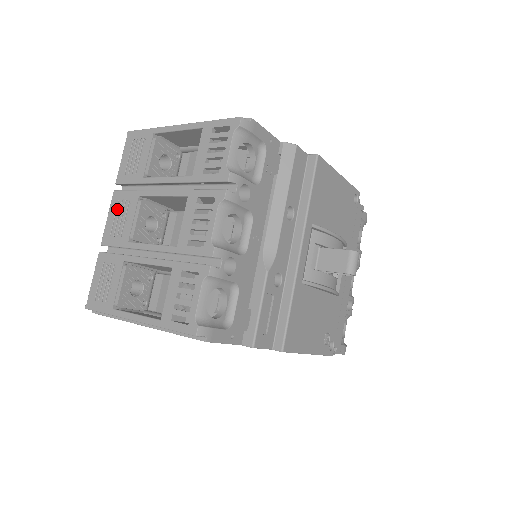
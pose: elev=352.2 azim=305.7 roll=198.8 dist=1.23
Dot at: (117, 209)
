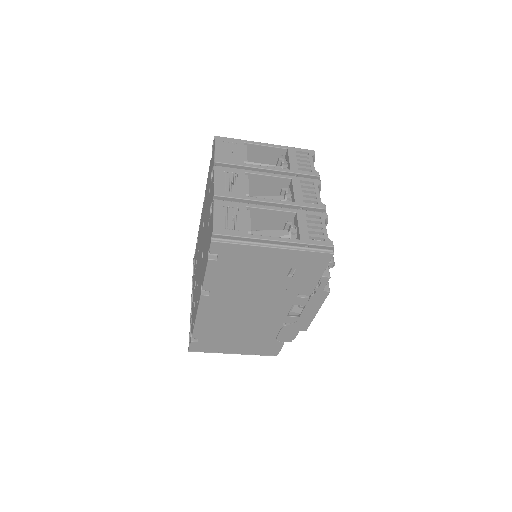
Dot at: (223, 176)
